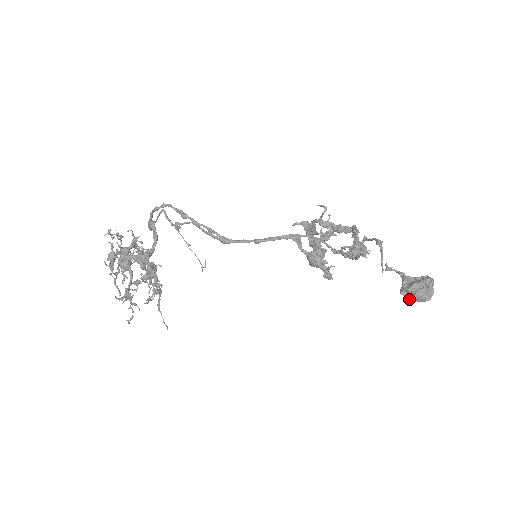
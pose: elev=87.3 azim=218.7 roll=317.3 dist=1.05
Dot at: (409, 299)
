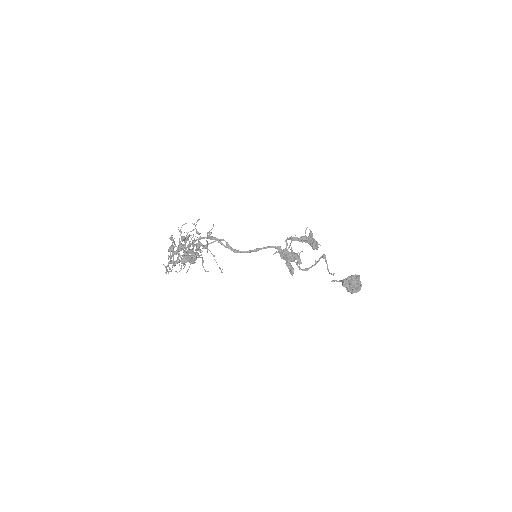
Dot at: (349, 288)
